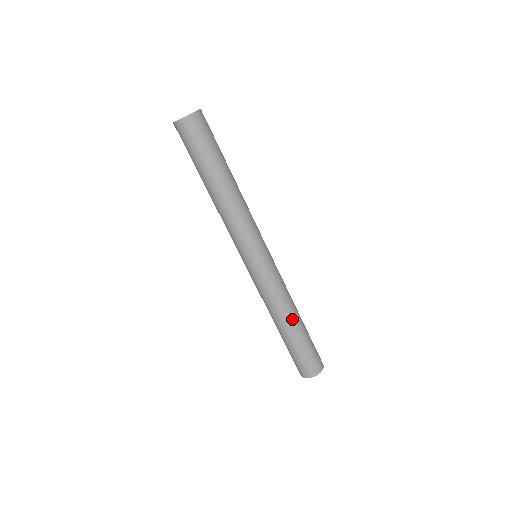
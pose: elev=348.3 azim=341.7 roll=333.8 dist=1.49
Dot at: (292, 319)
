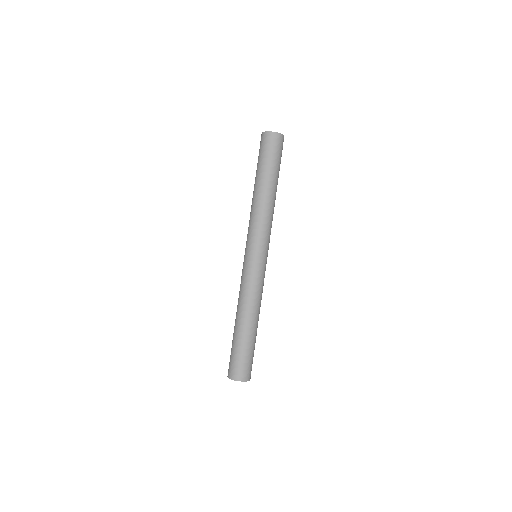
Dot at: (254, 319)
